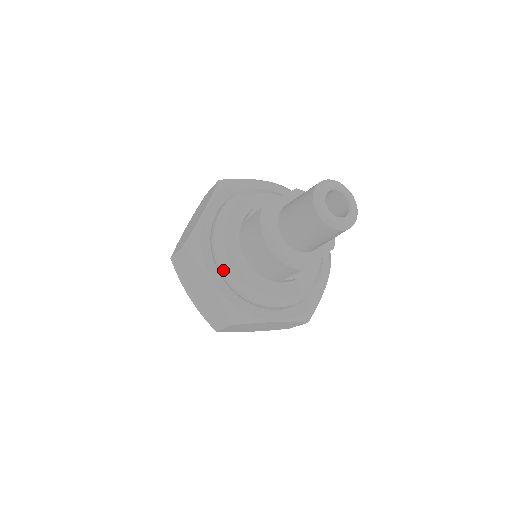
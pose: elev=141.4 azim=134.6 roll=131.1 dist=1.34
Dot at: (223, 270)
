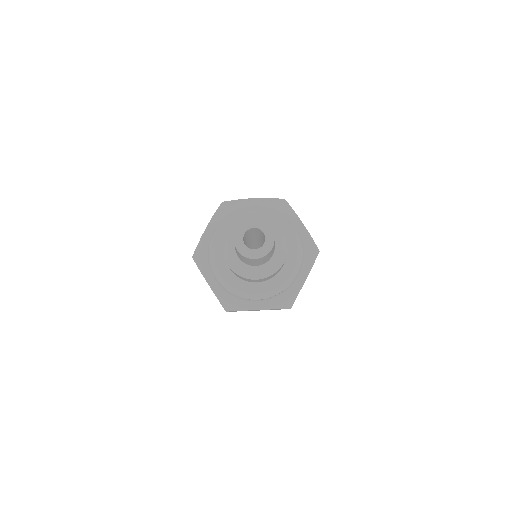
Dot at: (254, 299)
